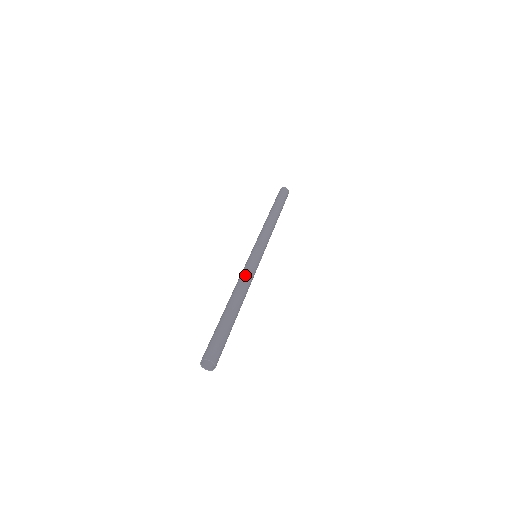
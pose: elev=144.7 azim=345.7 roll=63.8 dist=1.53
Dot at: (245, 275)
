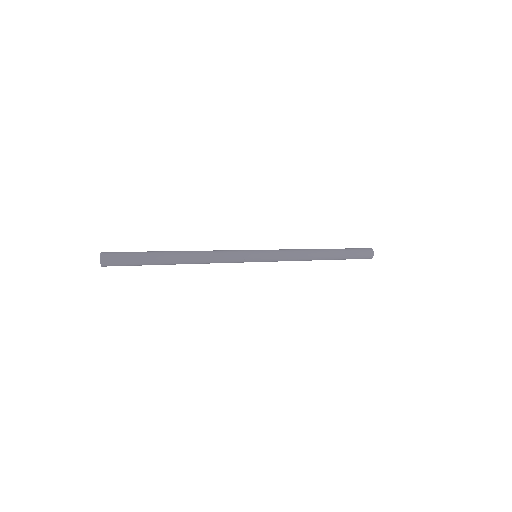
Dot at: (217, 250)
